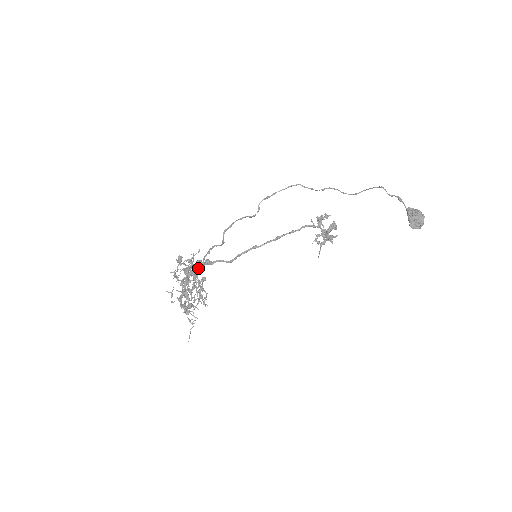
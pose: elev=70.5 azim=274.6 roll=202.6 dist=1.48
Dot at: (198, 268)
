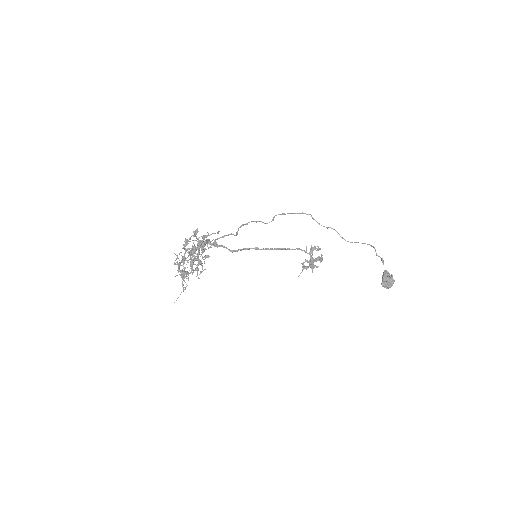
Dot at: (205, 245)
